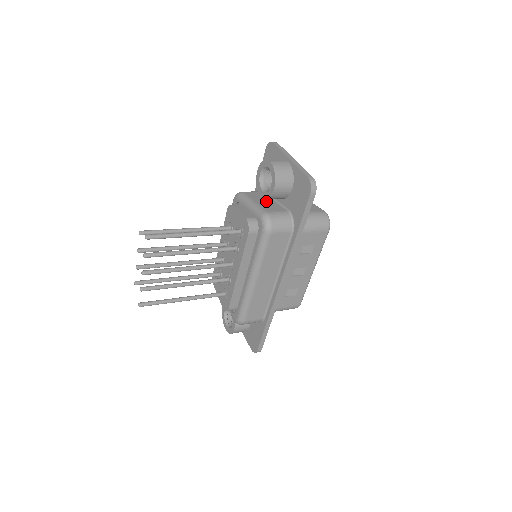
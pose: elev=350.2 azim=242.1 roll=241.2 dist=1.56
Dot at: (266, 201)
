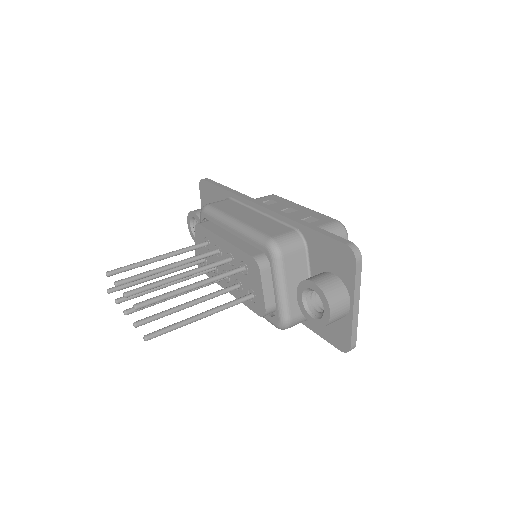
Dot at: occluded
